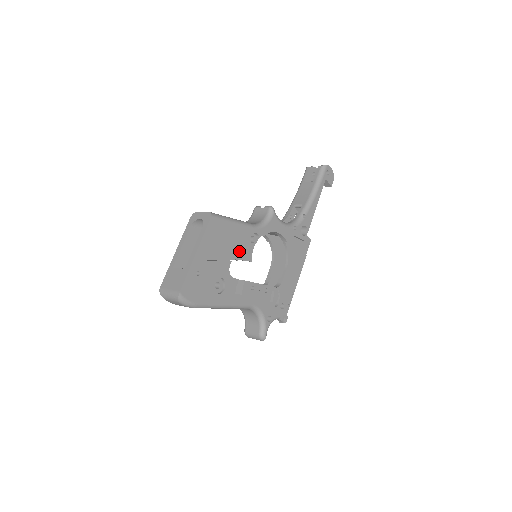
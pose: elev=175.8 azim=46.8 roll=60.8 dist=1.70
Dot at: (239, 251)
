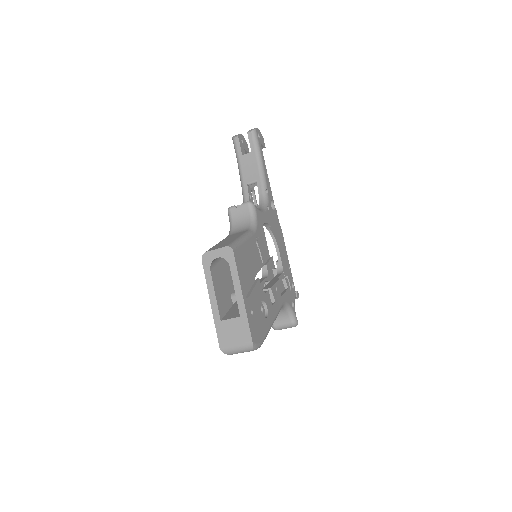
Dot at: occluded
